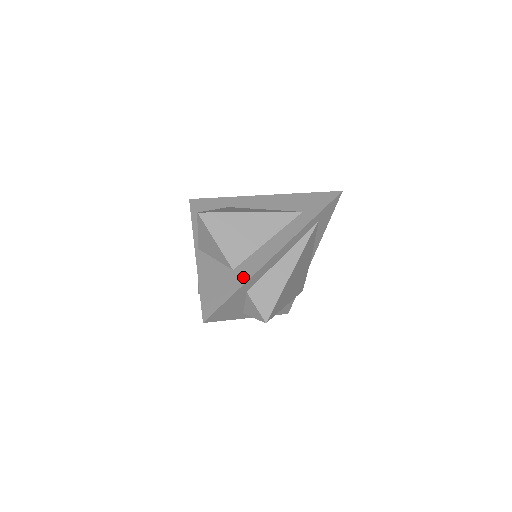
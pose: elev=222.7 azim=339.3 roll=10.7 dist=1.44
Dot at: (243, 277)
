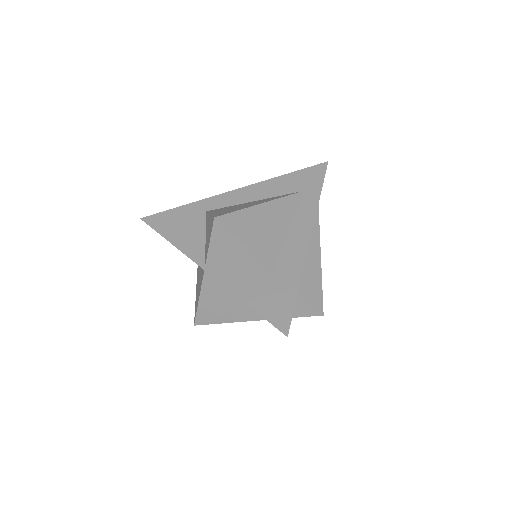
Dot at: (293, 273)
